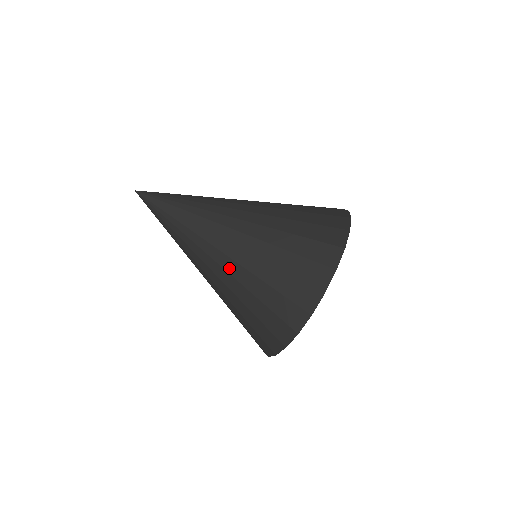
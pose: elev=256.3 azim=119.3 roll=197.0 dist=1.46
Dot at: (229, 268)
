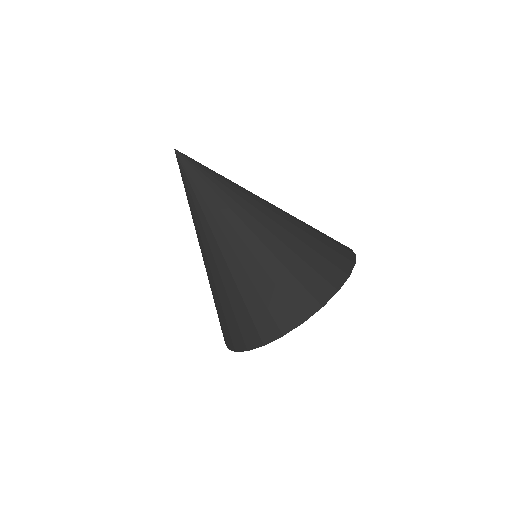
Dot at: (220, 266)
